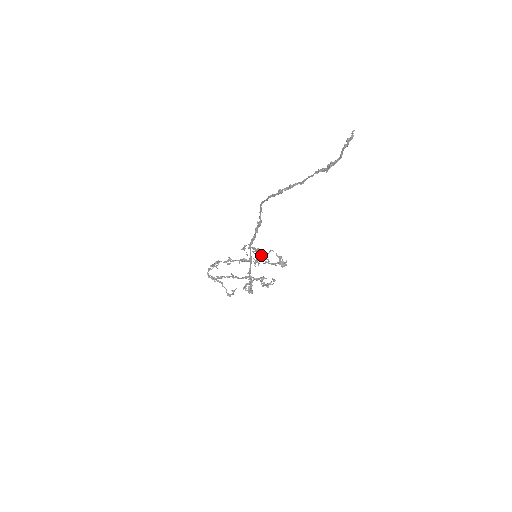
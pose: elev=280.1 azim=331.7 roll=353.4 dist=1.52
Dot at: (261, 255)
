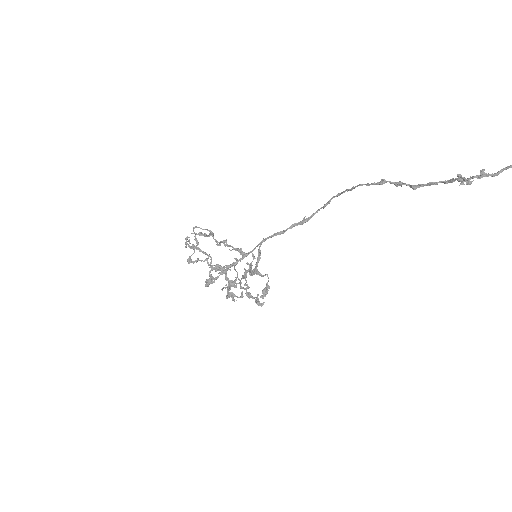
Dot at: (250, 273)
